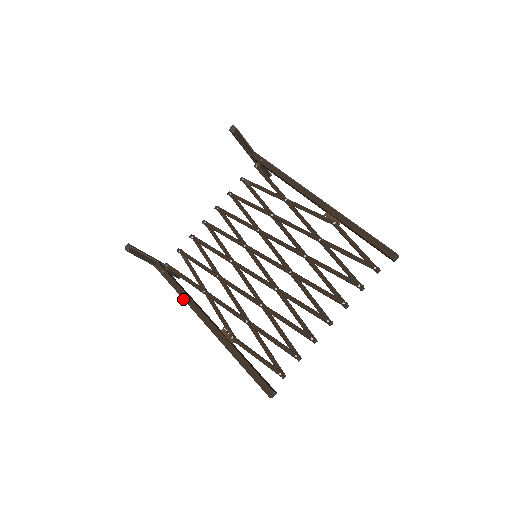
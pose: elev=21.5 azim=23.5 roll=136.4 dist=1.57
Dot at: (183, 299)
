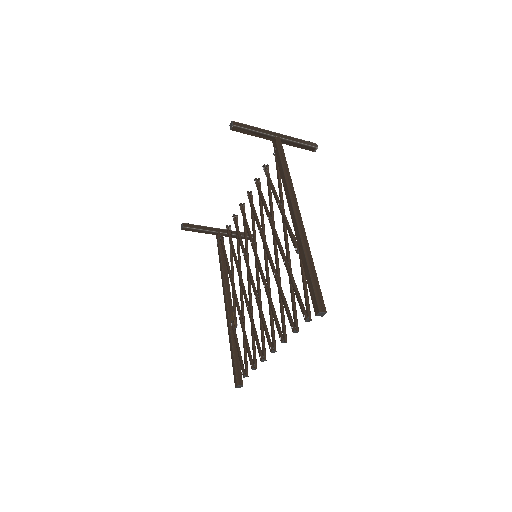
Dot at: (221, 274)
